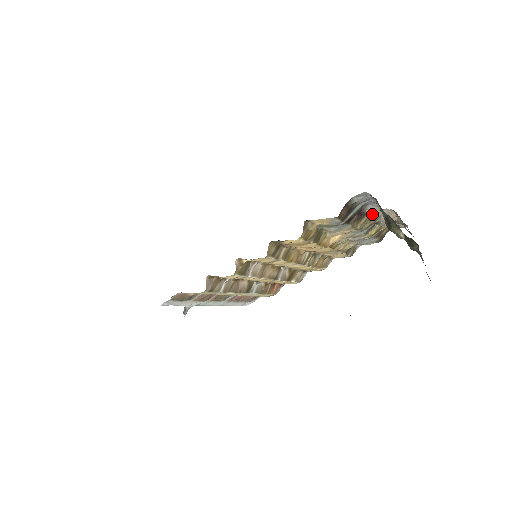
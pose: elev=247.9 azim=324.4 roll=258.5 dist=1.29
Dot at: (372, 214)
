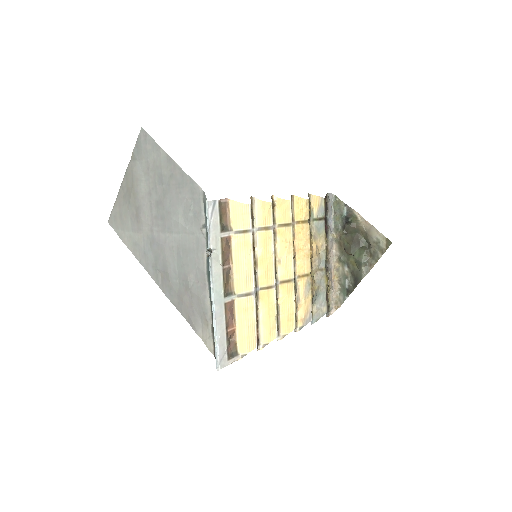
Dot at: (330, 238)
